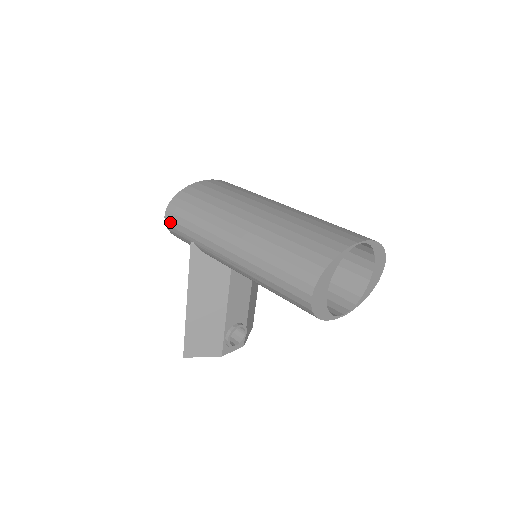
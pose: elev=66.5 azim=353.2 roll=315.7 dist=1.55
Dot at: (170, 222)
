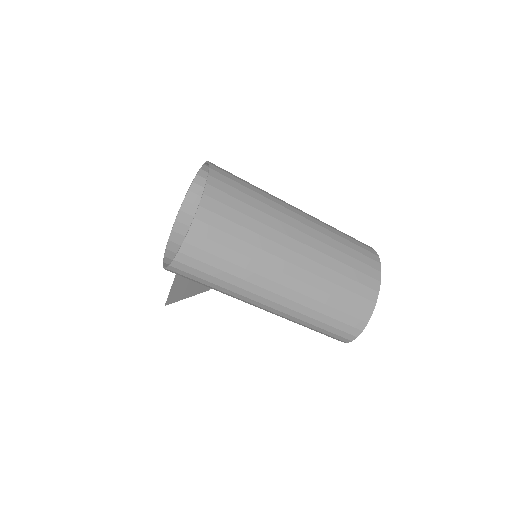
Dot at: (176, 273)
